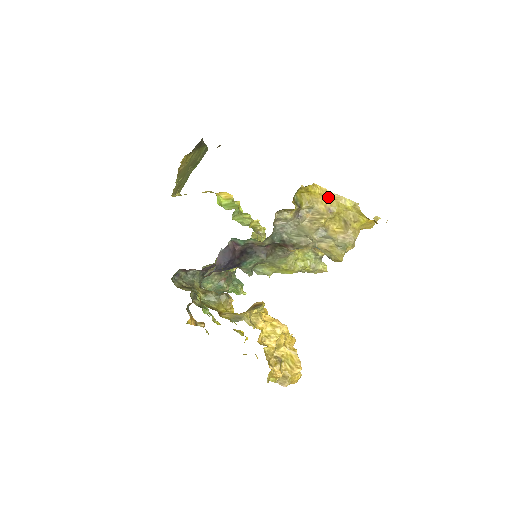
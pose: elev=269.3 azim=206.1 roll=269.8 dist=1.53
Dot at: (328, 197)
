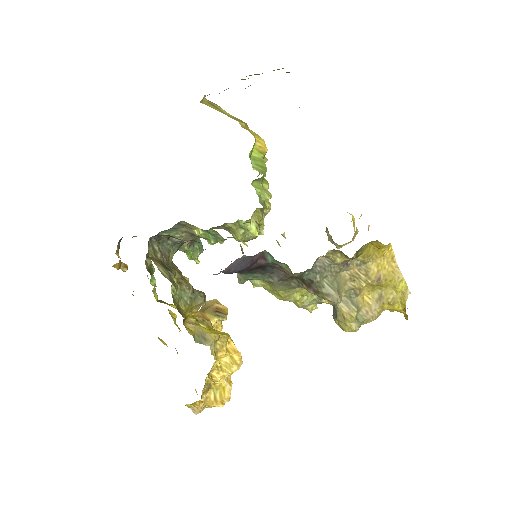
Dot at: (389, 265)
